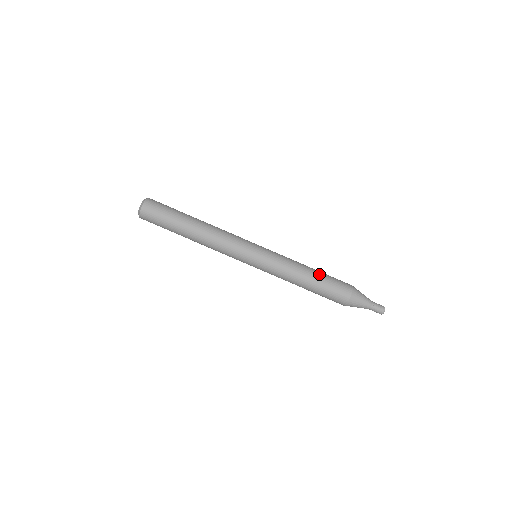
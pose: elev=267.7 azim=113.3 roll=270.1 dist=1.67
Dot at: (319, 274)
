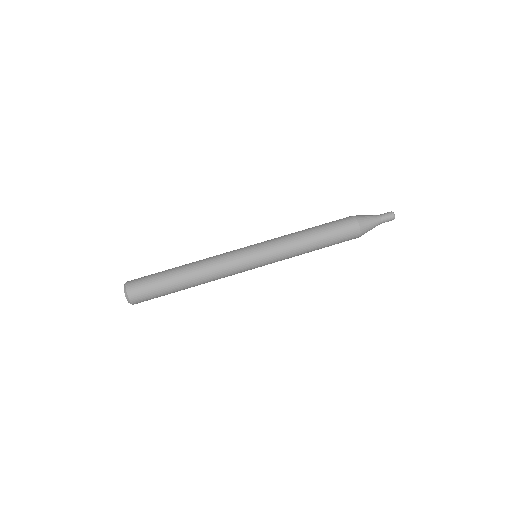
Dot at: (319, 228)
